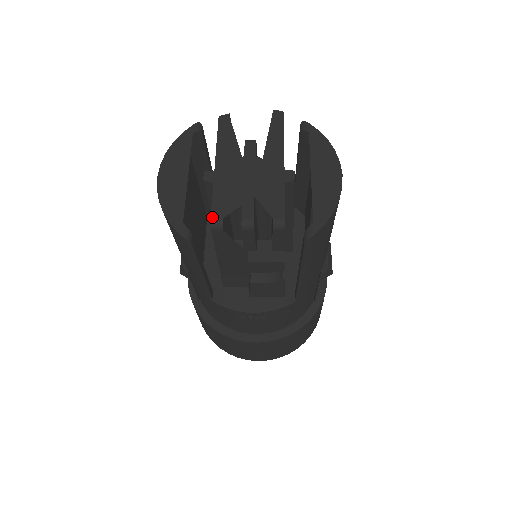
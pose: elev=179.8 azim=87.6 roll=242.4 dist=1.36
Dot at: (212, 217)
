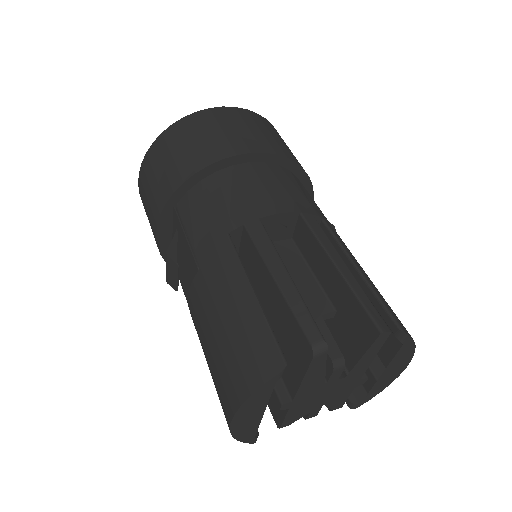
Dot at: (282, 427)
